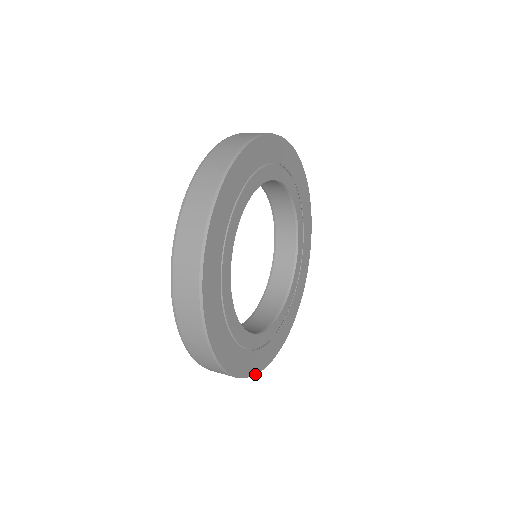
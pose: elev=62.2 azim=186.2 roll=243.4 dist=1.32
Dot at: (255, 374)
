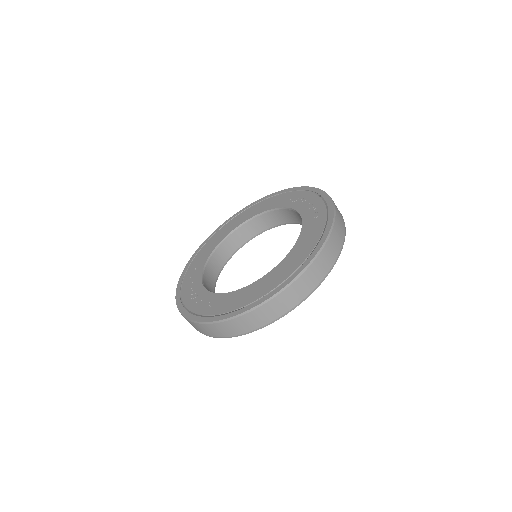
Dot at: occluded
